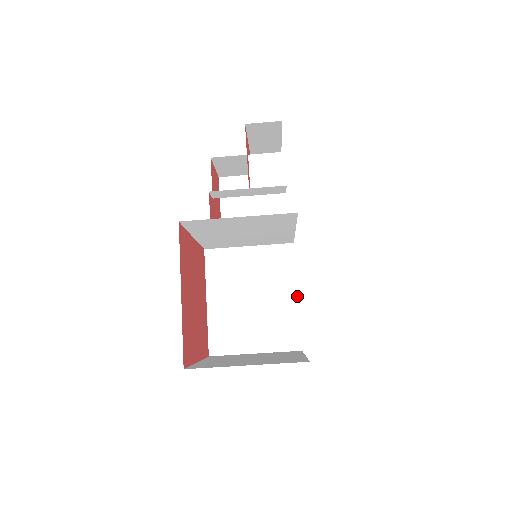
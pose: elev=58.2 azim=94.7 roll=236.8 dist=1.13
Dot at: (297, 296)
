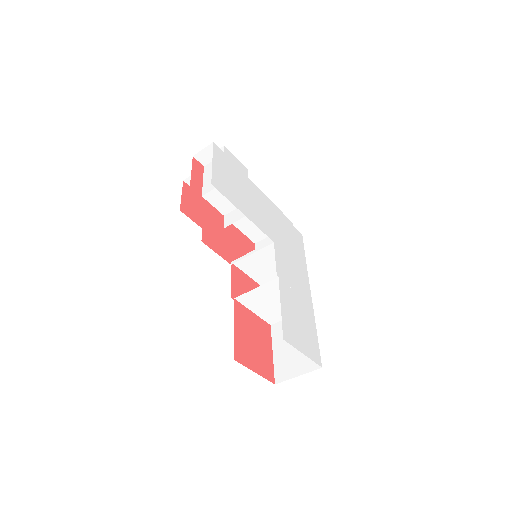
Dot at: (296, 293)
